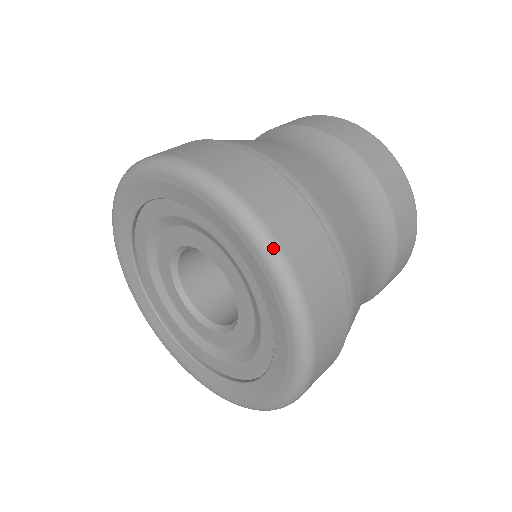
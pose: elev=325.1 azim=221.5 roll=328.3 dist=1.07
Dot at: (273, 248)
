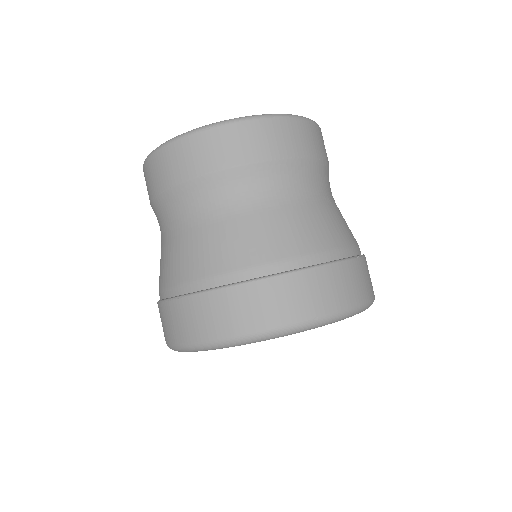
Dot at: (320, 322)
